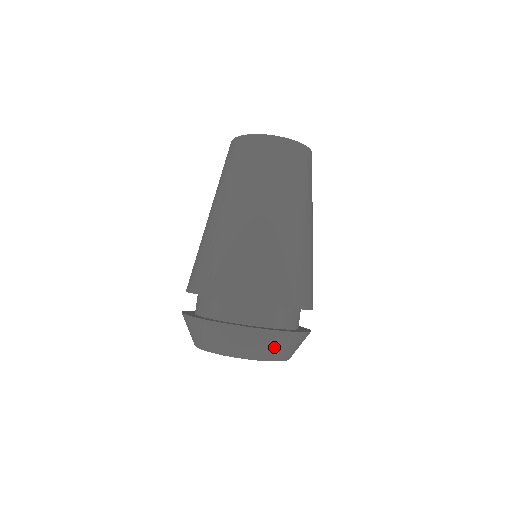
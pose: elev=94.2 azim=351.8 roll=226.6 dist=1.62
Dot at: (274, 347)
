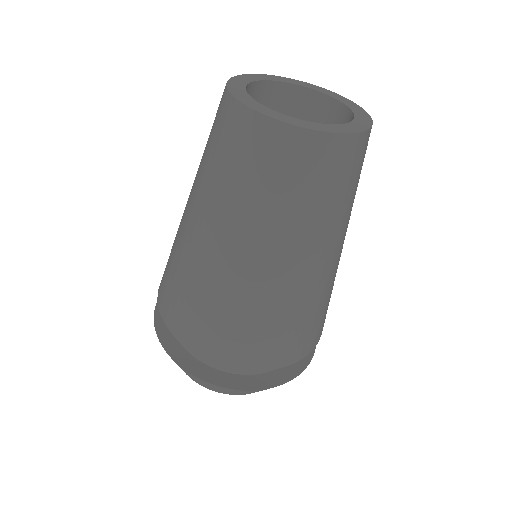
Dot at: (234, 392)
